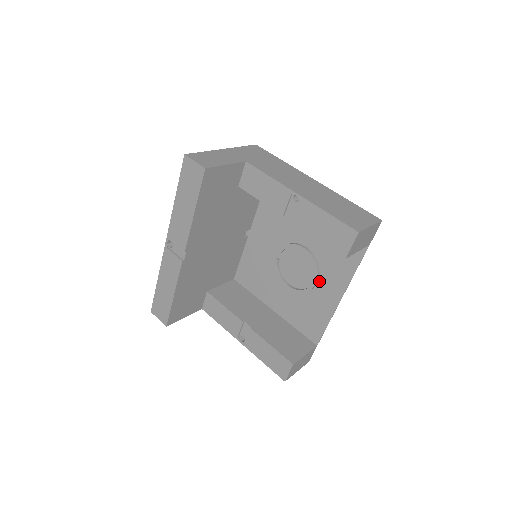
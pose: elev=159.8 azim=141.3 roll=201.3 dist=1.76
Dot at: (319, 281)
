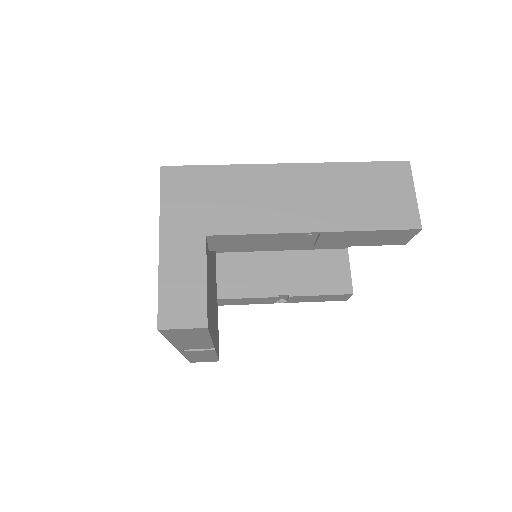
Dot at: occluded
